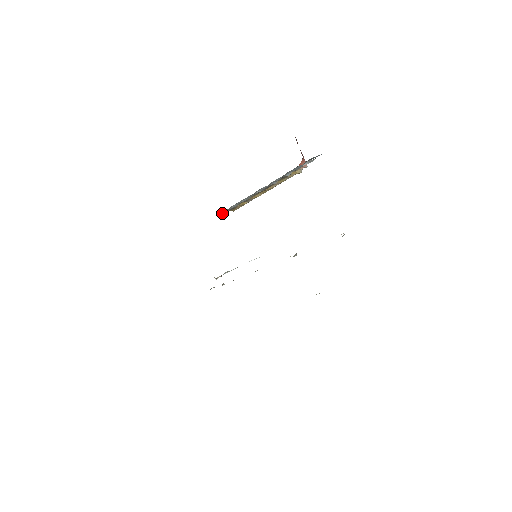
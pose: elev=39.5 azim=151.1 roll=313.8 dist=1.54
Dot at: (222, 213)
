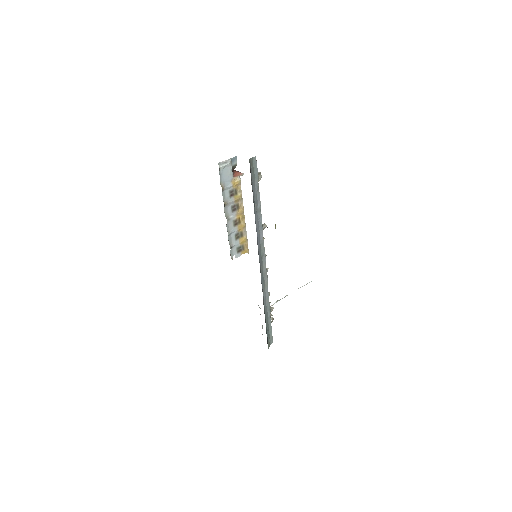
Dot at: (235, 257)
